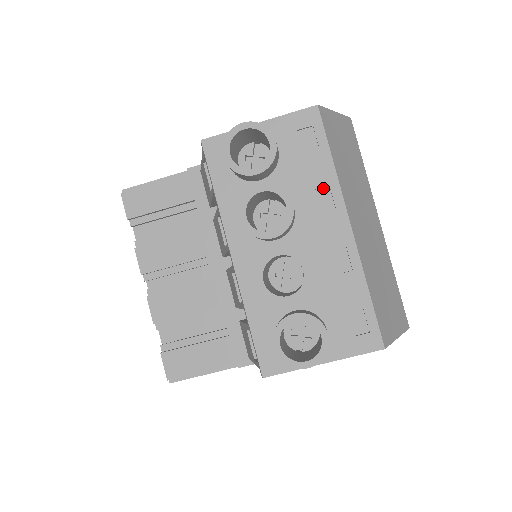
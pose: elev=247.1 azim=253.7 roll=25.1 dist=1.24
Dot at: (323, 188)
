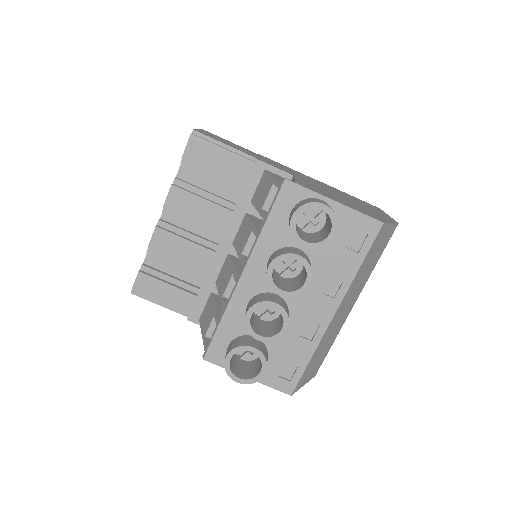
Dot at: (338, 278)
